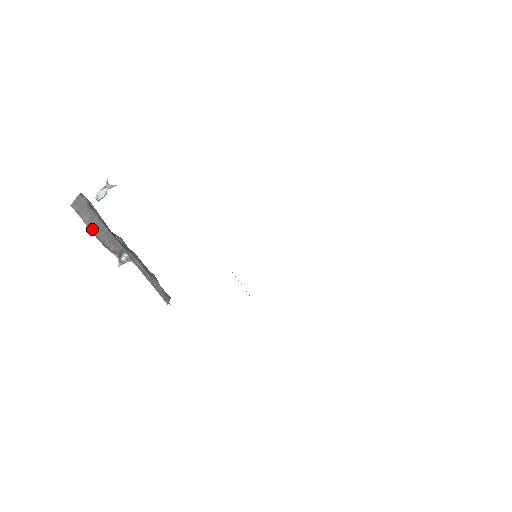
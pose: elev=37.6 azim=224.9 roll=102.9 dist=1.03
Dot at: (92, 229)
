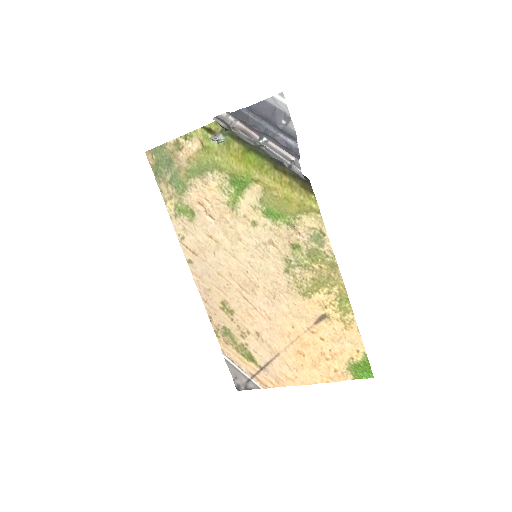
Dot at: (243, 123)
